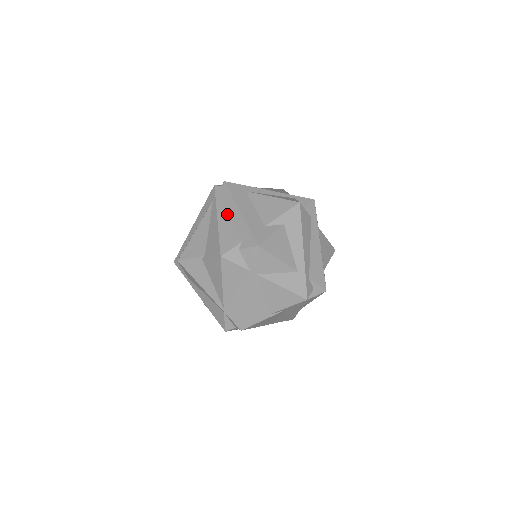
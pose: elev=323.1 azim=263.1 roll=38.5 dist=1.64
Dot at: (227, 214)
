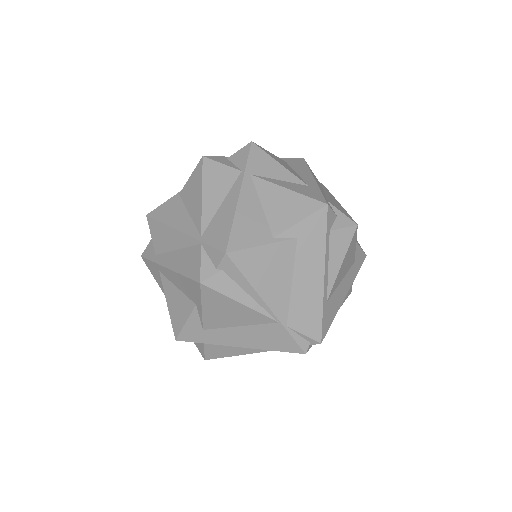
Dot at: occluded
